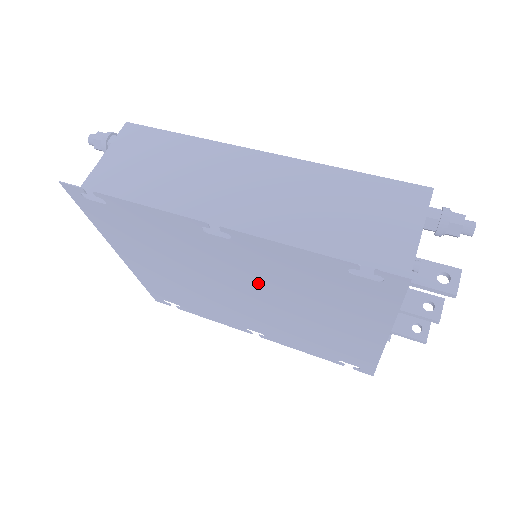
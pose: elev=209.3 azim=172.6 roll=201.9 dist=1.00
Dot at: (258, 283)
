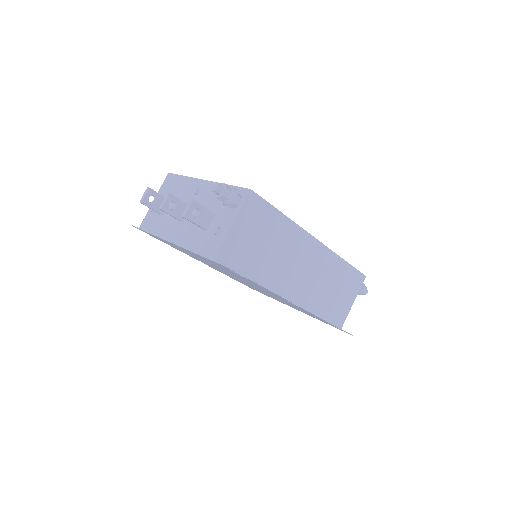
Dot at: (270, 294)
